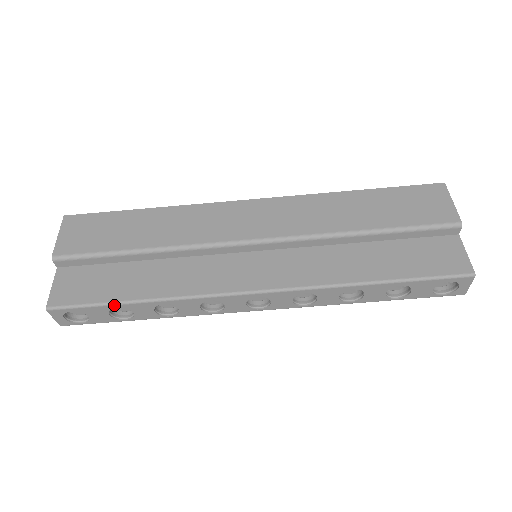
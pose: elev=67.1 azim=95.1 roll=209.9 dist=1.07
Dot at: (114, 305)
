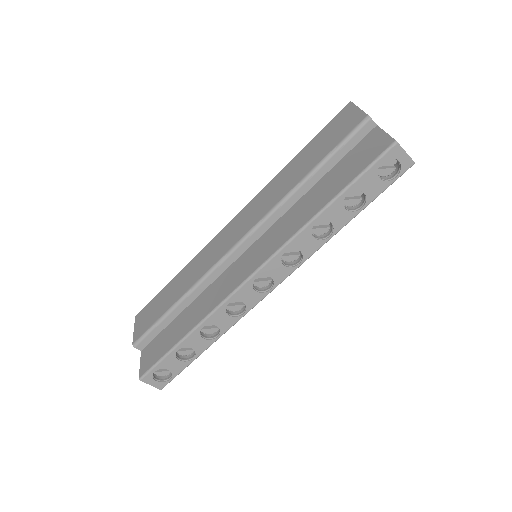
Dot at: (174, 350)
